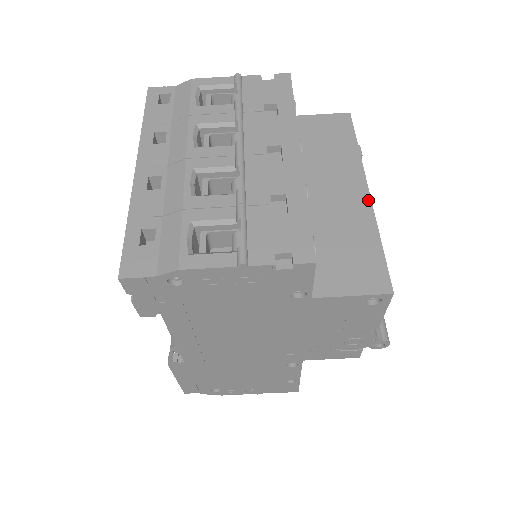
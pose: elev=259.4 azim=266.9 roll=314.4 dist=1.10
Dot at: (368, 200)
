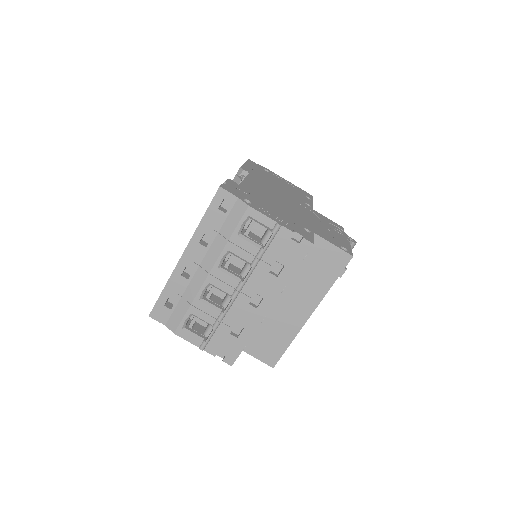
Dot at: (305, 321)
